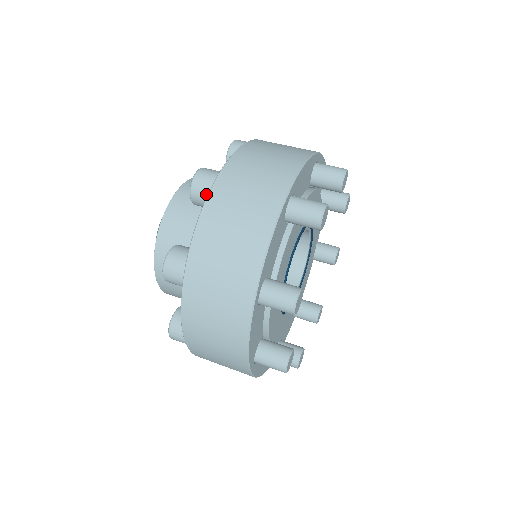
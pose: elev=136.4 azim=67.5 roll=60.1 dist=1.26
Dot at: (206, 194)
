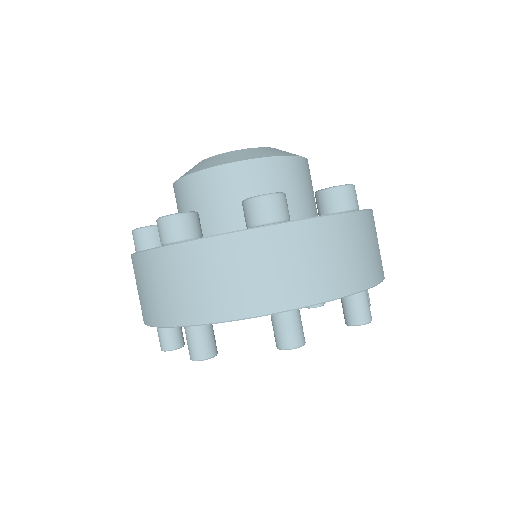
Dot at: (160, 239)
